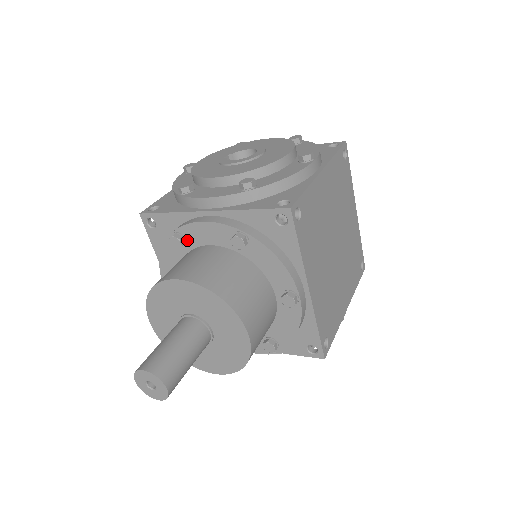
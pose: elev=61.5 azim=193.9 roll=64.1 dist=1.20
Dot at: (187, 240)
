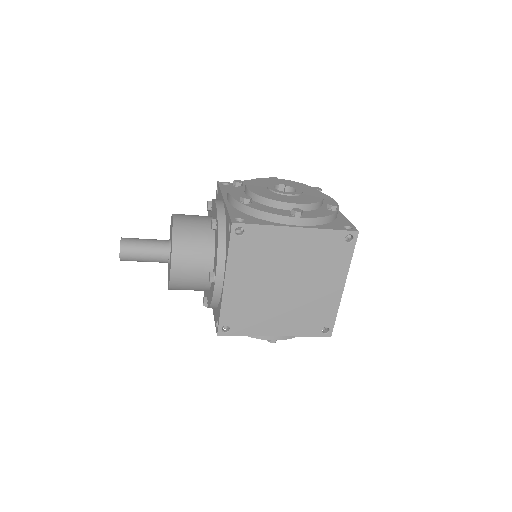
Dot at: (212, 209)
